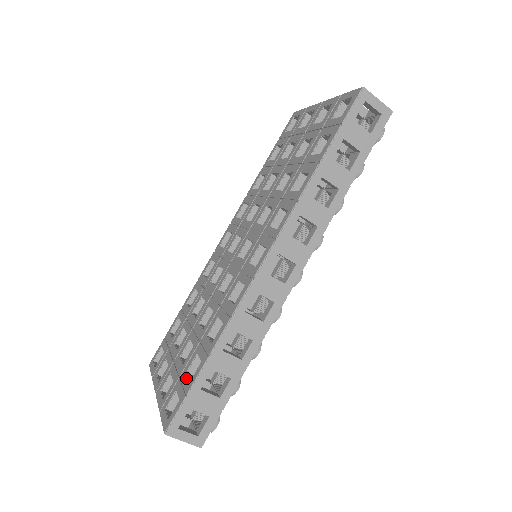
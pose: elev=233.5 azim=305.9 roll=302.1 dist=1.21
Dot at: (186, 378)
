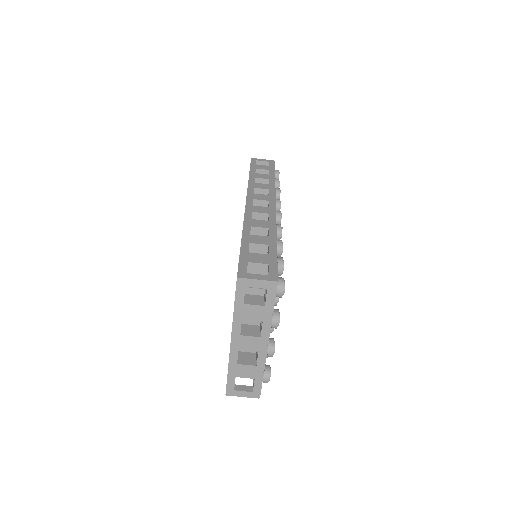
Dot at: occluded
